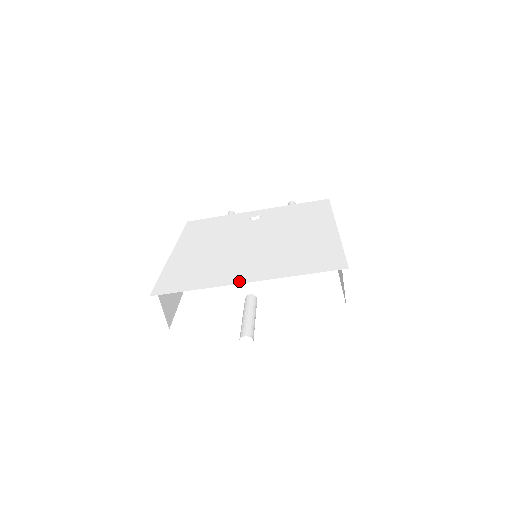
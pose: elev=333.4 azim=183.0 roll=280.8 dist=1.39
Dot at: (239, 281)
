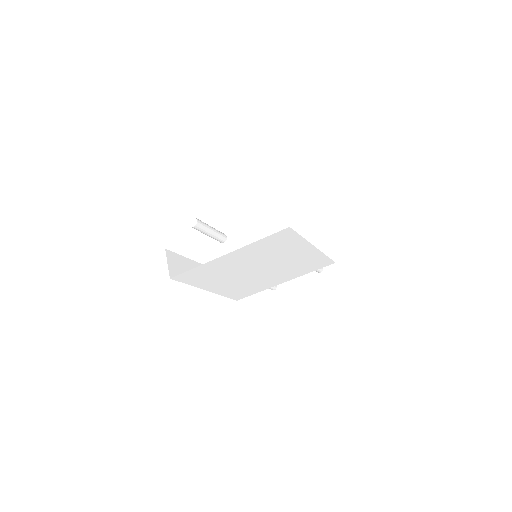
Dot at: occluded
